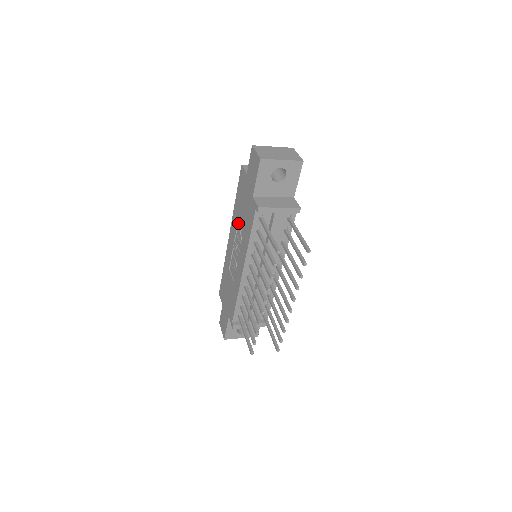
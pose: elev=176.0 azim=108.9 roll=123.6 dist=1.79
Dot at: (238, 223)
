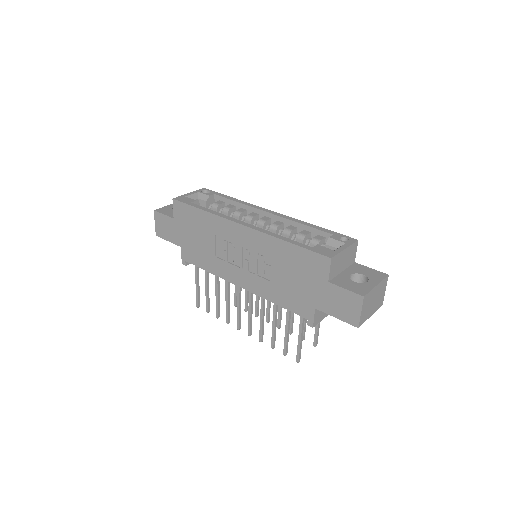
Dot at: (269, 257)
